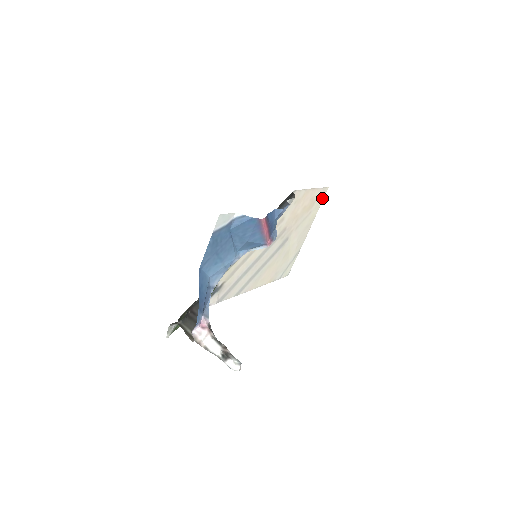
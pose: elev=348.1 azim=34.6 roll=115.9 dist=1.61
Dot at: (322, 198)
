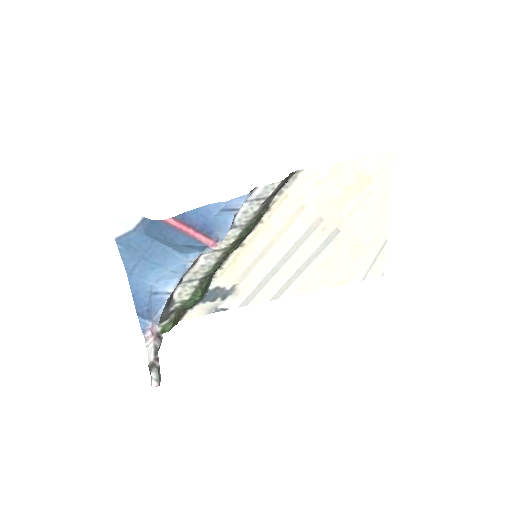
Dot at: (389, 169)
